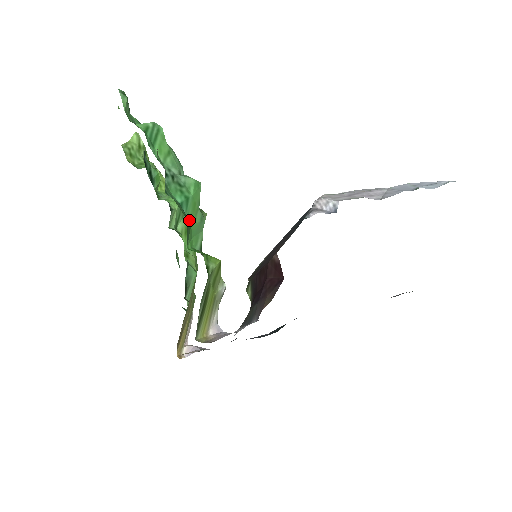
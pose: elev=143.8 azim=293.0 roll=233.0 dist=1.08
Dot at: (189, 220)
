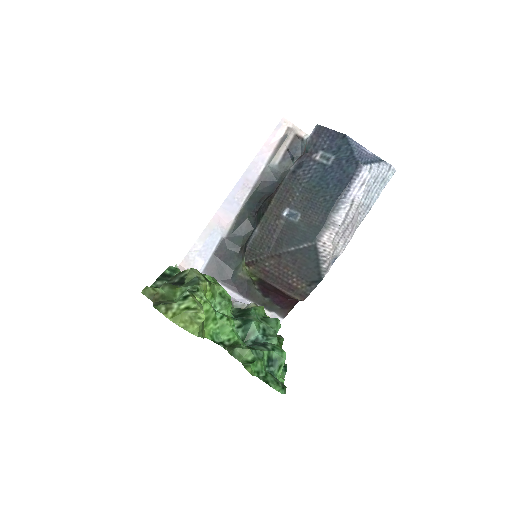
Dot at: occluded
